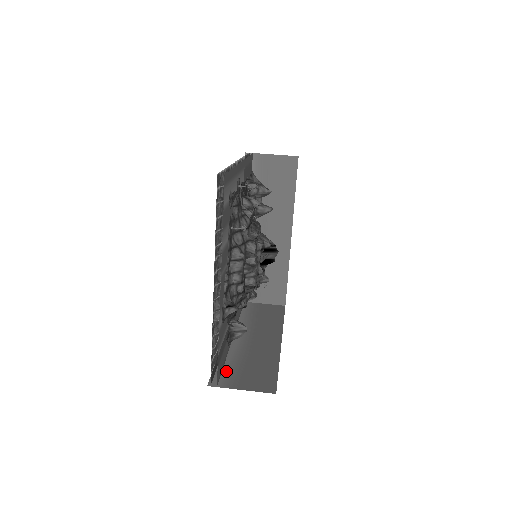
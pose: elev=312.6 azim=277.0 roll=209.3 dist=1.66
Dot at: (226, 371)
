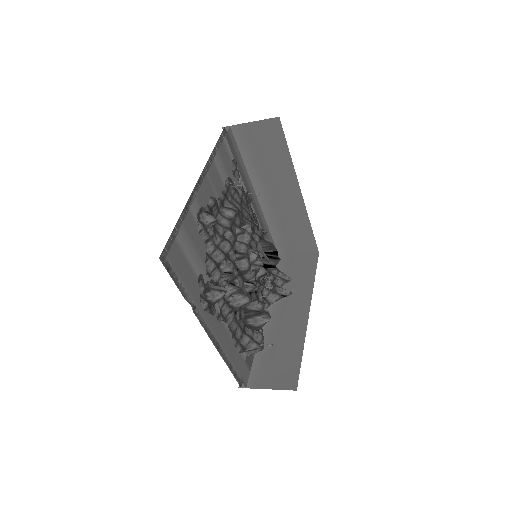
Dot at: occluded
